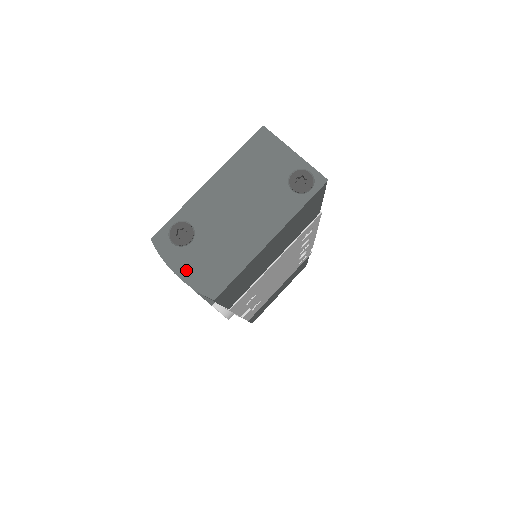
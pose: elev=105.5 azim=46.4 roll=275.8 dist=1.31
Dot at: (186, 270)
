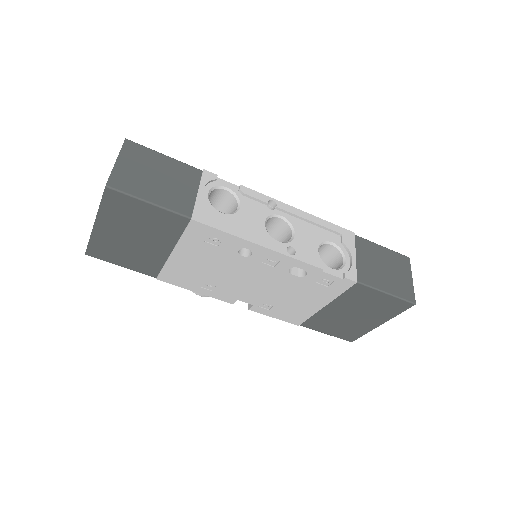
Dot at: occluded
